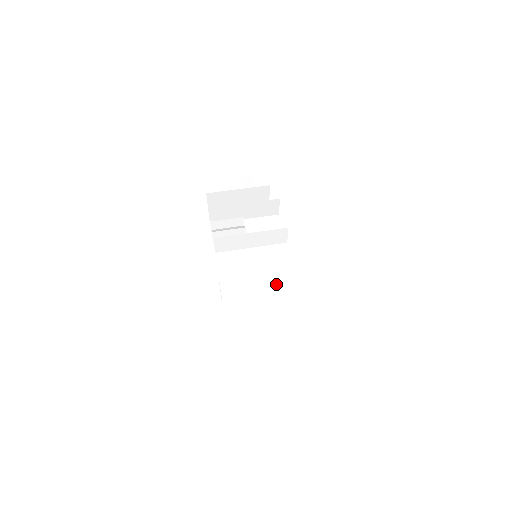
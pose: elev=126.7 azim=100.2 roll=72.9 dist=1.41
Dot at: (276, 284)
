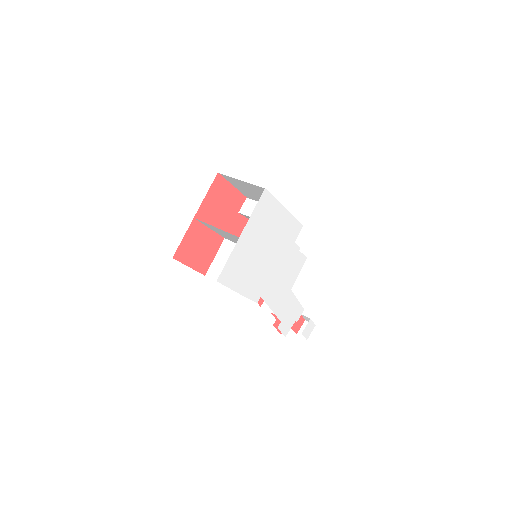
Dot at: occluded
